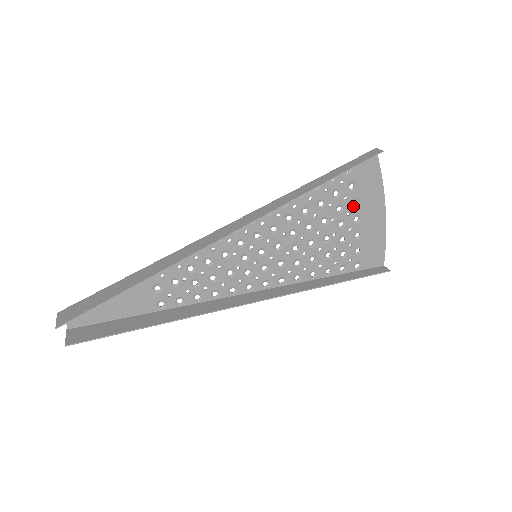
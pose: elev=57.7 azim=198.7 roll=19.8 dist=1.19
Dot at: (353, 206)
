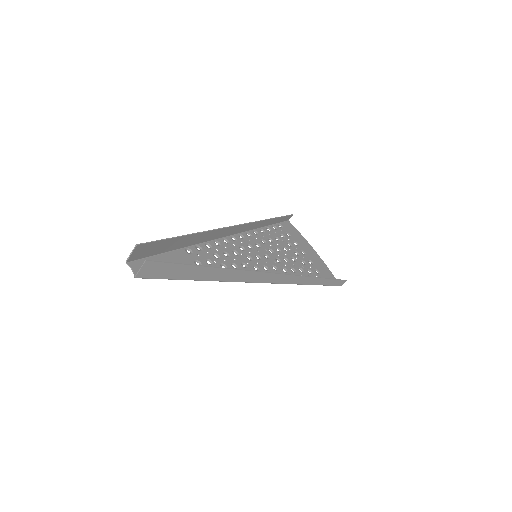
Dot at: (296, 245)
